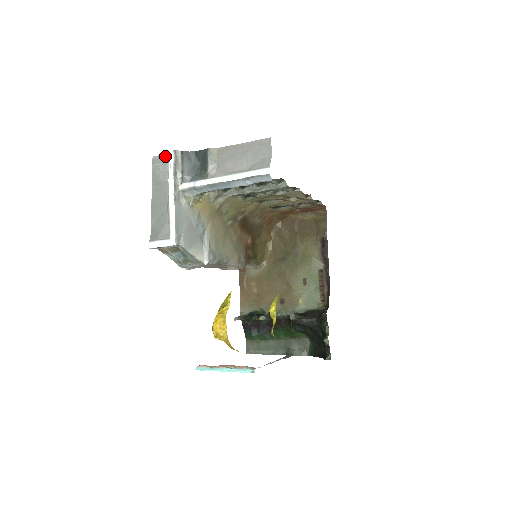
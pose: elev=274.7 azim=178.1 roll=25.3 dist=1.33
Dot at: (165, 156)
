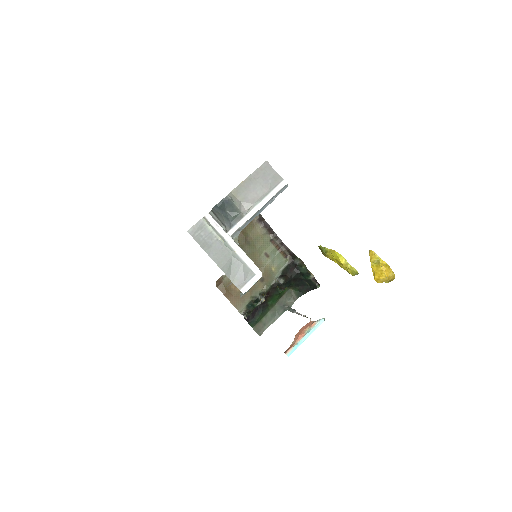
Dot at: (199, 223)
